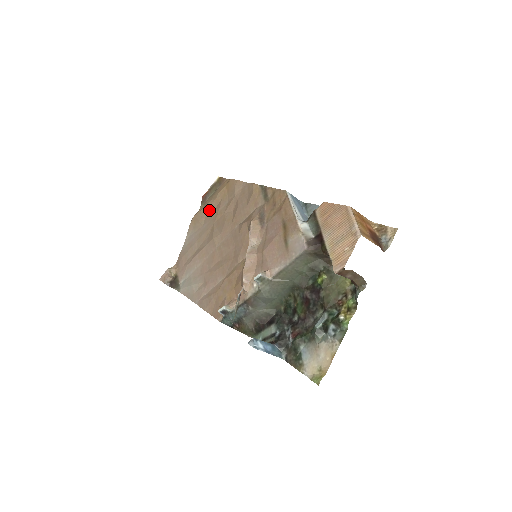
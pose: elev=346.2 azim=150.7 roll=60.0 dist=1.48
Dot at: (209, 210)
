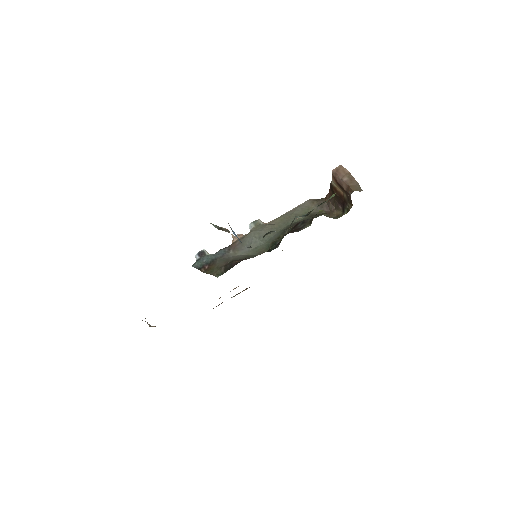
Dot at: occluded
